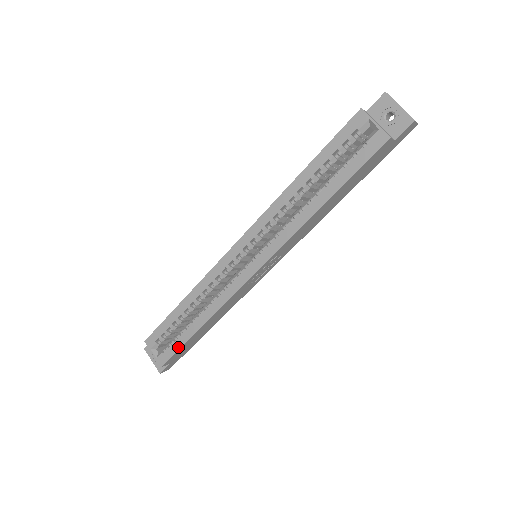
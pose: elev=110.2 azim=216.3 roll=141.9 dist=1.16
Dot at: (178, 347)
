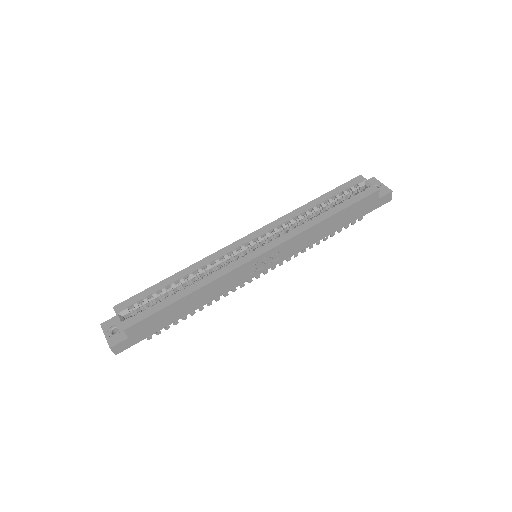
Dot at: (154, 311)
